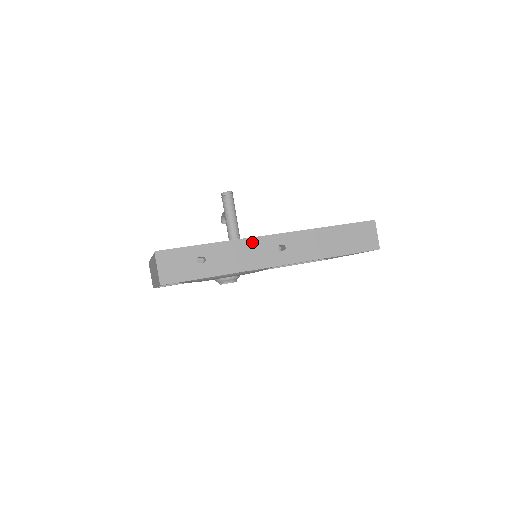
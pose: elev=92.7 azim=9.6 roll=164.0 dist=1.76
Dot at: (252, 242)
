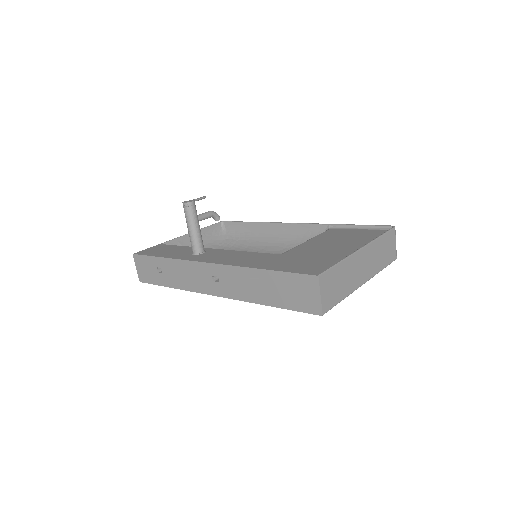
Dot at: (192, 265)
